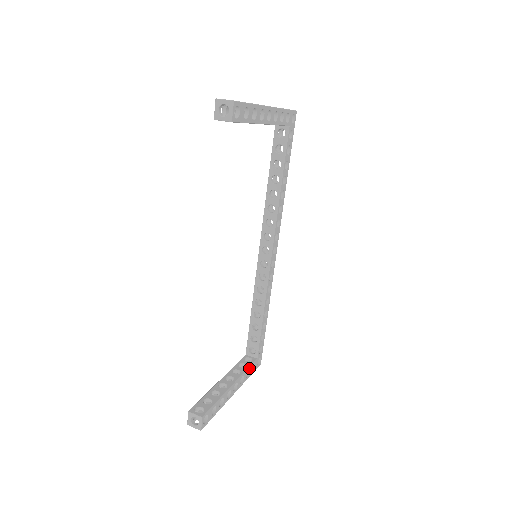
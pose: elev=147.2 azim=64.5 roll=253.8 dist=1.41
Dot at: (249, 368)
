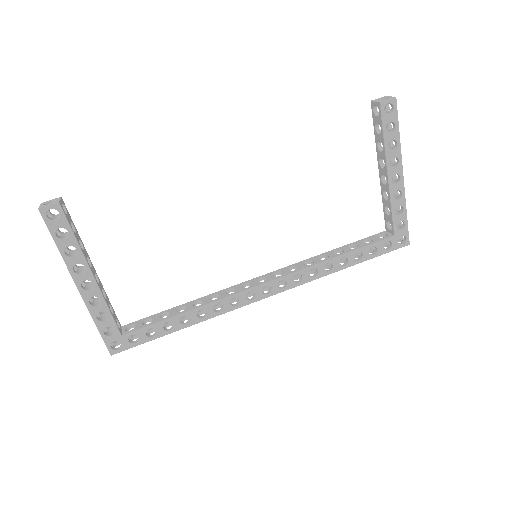
Dot at: (110, 316)
